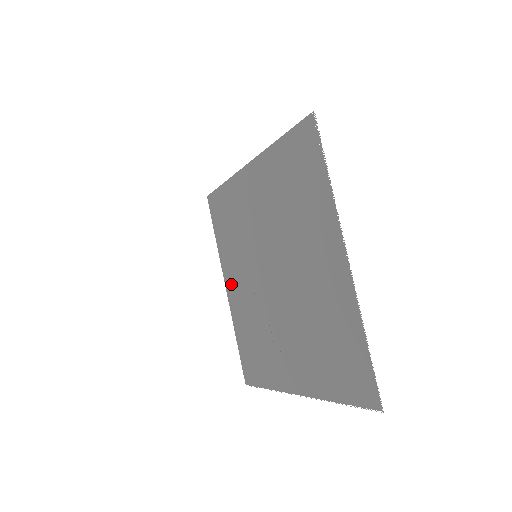
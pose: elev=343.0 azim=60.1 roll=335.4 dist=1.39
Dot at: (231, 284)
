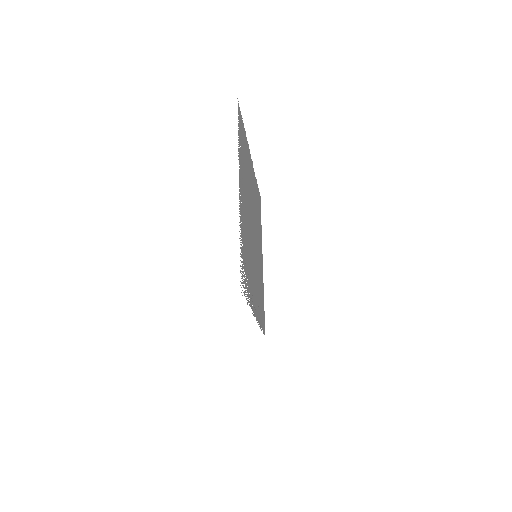
Dot at: (255, 306)
